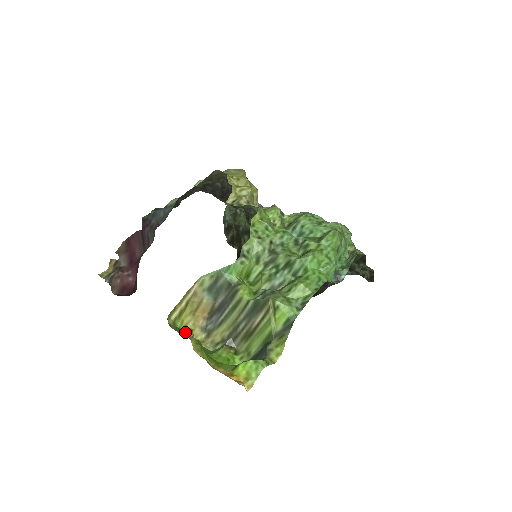
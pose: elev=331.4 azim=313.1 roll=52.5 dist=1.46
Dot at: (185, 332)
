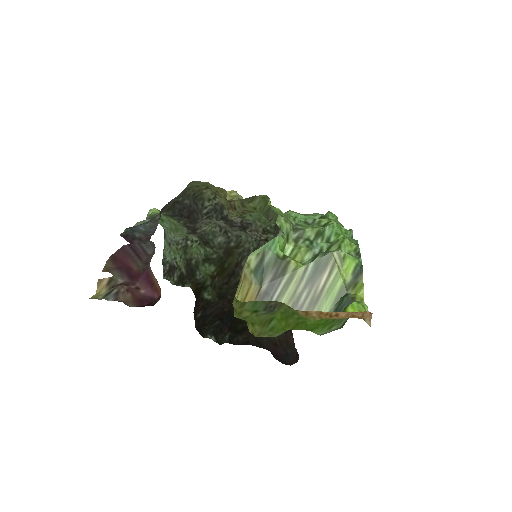
Dot at: (270, 301)
